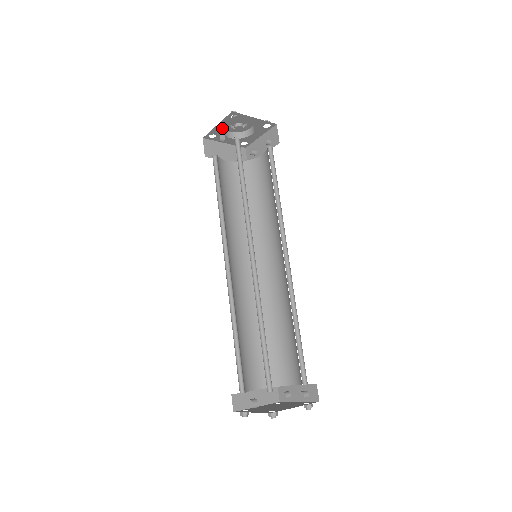
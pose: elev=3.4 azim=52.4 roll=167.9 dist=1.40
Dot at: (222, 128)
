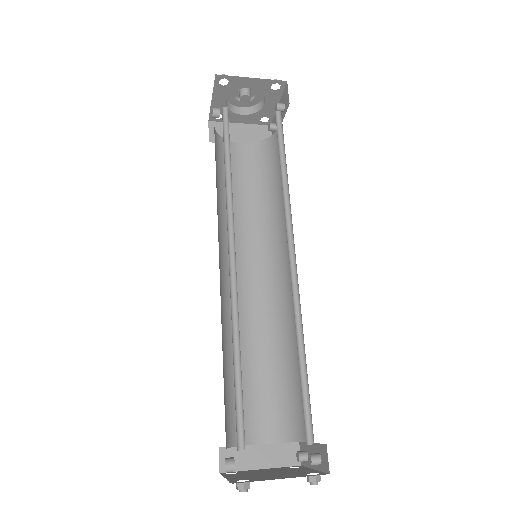
Dot at: (221, 102)
